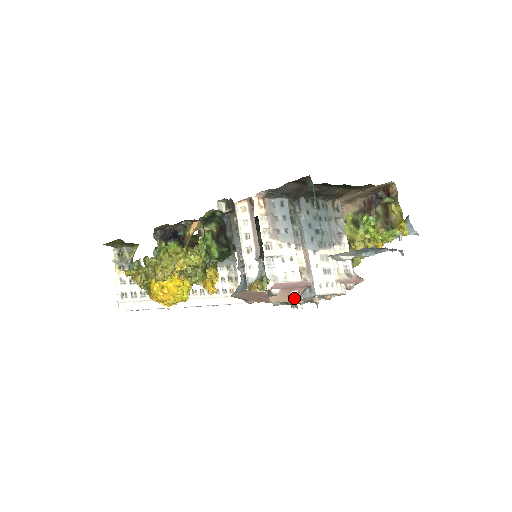
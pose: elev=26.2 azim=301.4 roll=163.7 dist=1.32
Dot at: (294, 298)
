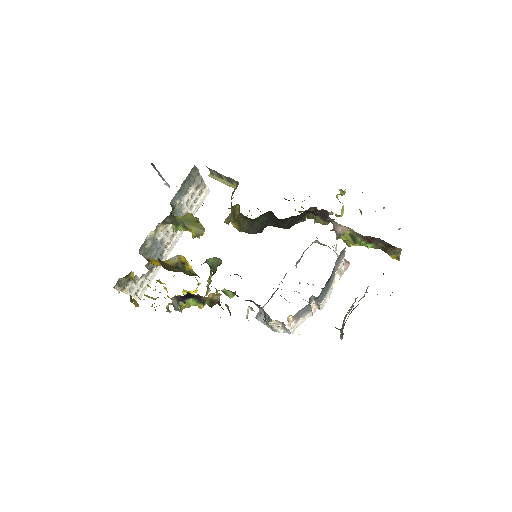
Dot at: occluded
